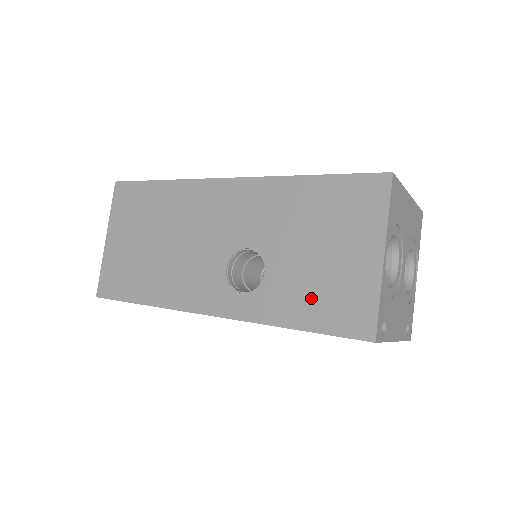
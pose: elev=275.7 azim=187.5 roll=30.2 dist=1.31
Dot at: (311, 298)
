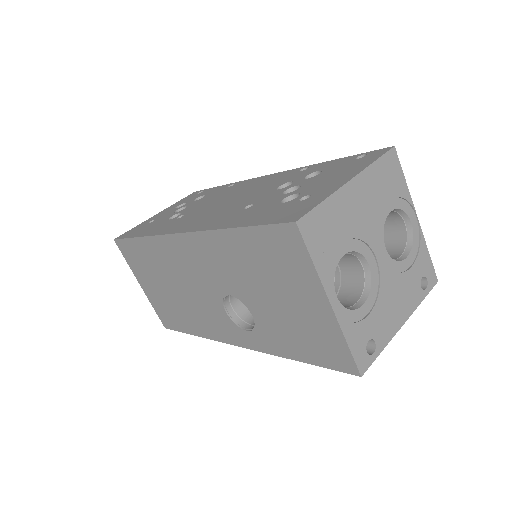
Dot at: (295, 338)
